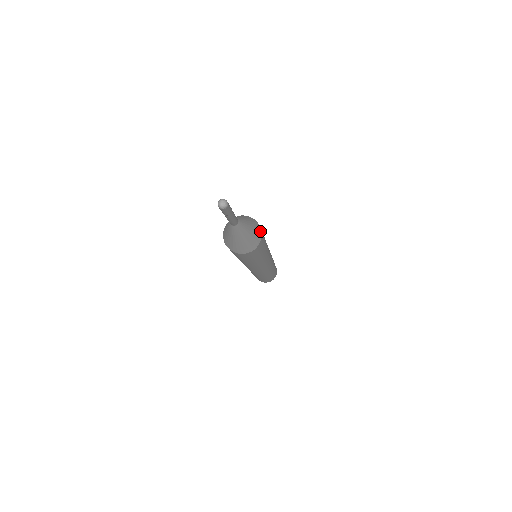
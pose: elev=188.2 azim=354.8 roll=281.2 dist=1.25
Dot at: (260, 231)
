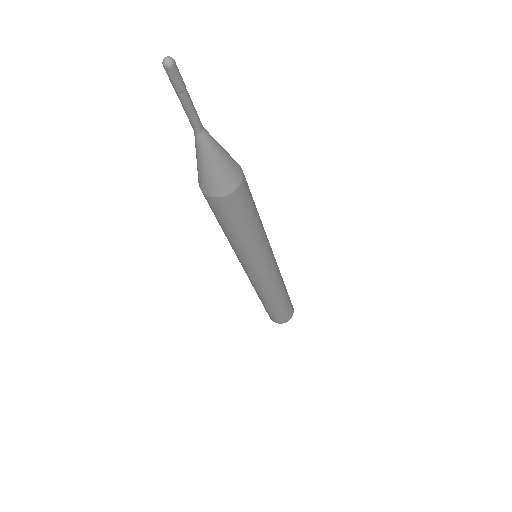
Dot at: occluded
